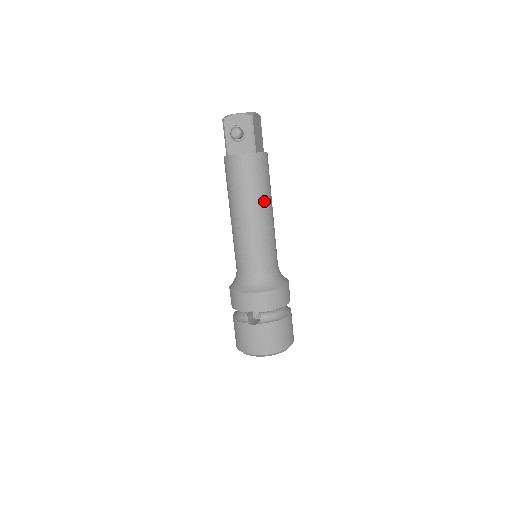
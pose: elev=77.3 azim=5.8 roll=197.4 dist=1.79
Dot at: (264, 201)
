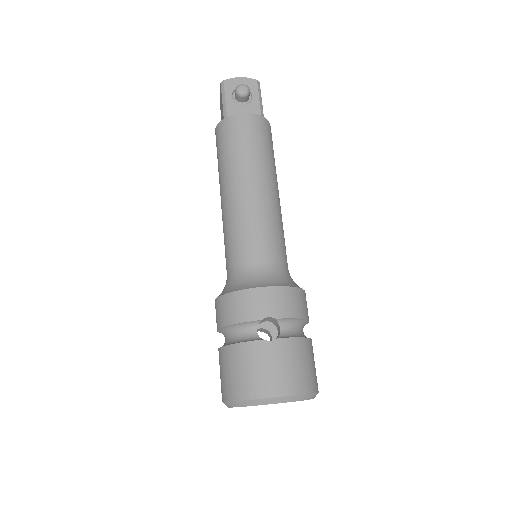
Dot at: (274, 175)
